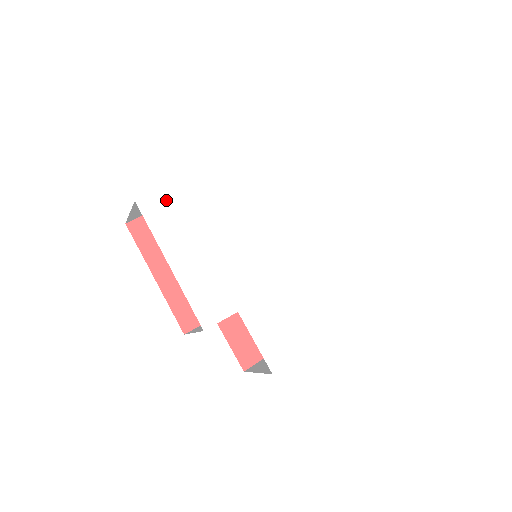
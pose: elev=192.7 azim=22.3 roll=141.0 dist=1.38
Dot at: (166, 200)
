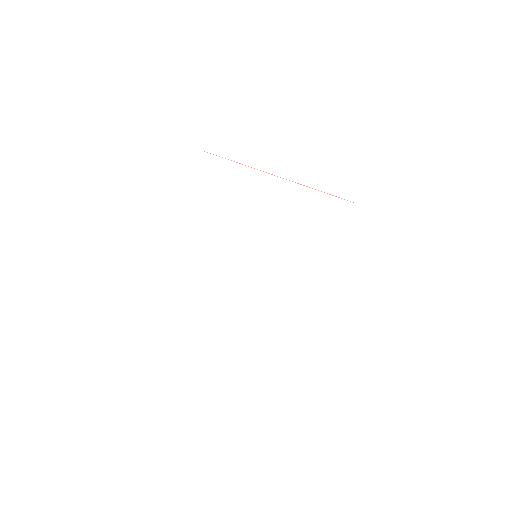
Dot at: (217, 167)
